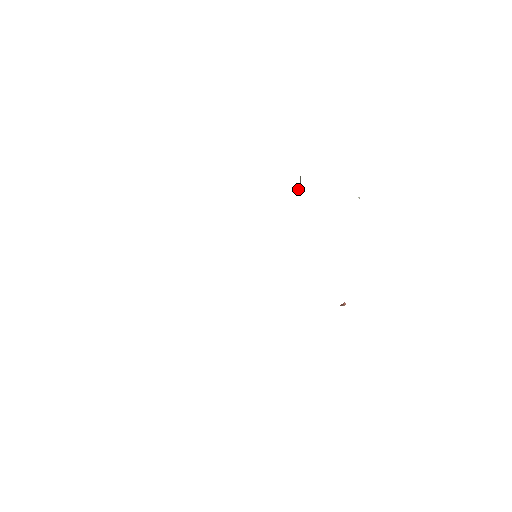
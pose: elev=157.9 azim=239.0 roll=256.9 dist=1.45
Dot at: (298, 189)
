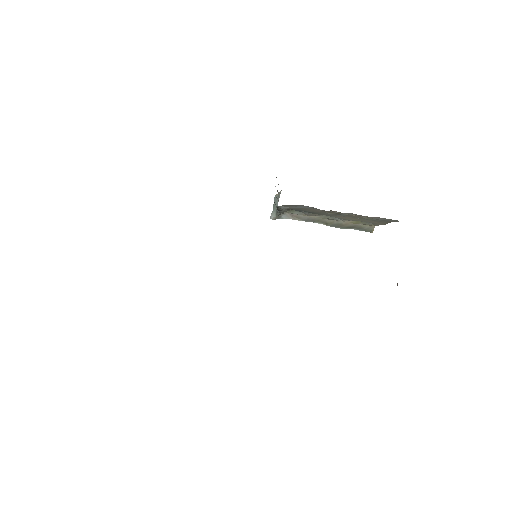
Dot at: (271, 215)
